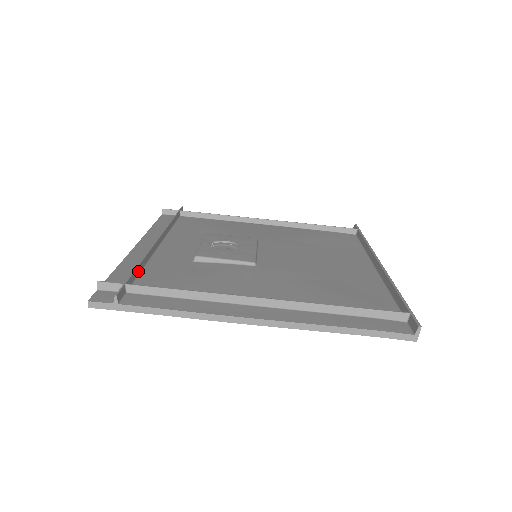
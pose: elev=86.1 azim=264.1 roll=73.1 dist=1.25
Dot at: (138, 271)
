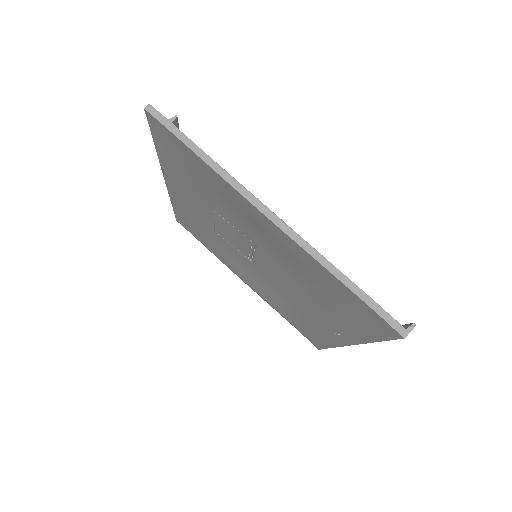
Dot at: occluded
